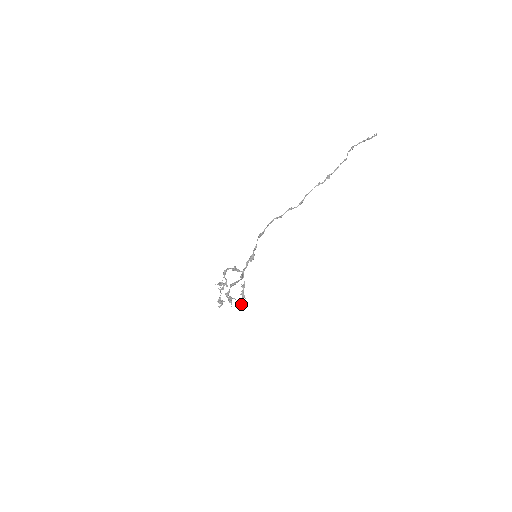
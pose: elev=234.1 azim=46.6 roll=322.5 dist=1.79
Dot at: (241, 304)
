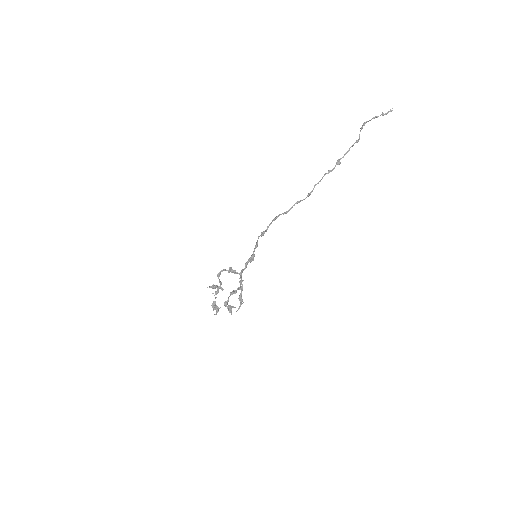
Dot at: (238, 308)
